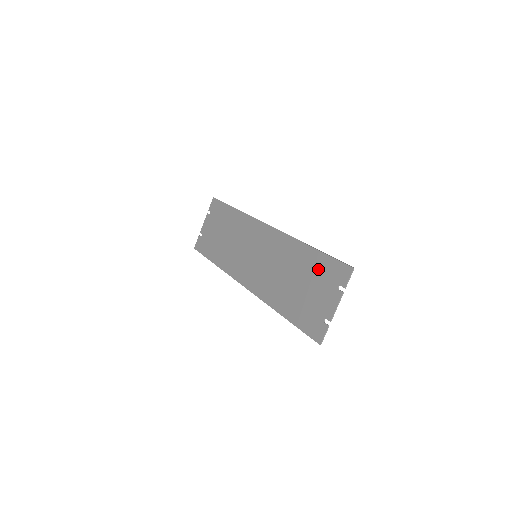
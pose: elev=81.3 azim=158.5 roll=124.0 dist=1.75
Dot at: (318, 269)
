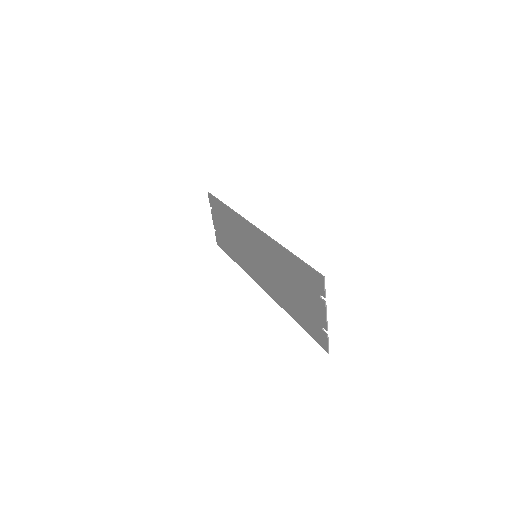
Dot at: (300, 275)
